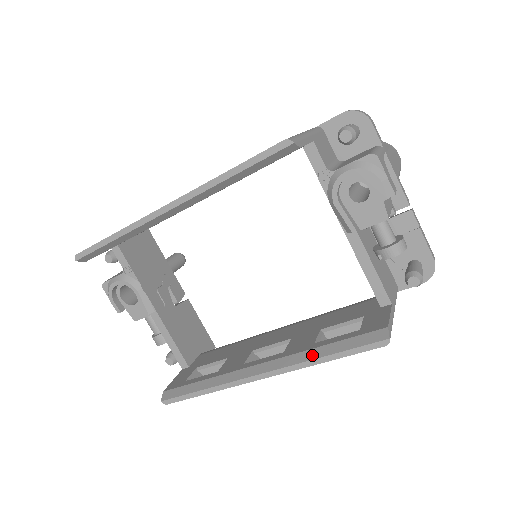
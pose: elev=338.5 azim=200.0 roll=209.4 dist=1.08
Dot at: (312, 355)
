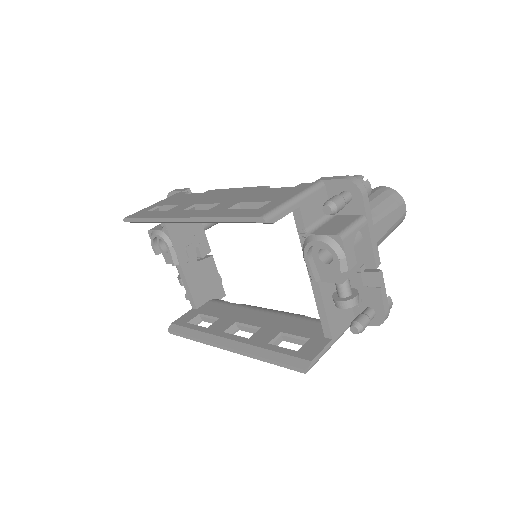
Dot at: (261, 353)
